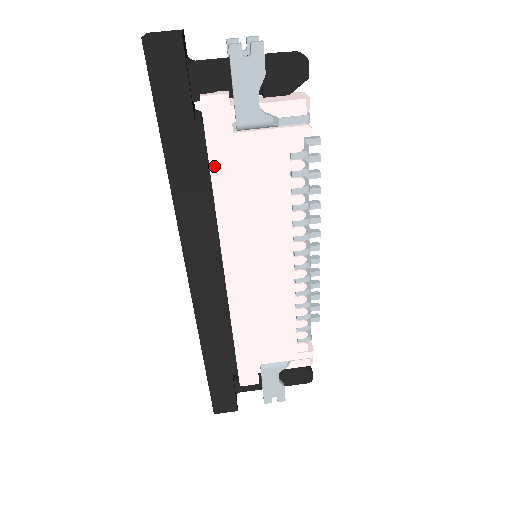
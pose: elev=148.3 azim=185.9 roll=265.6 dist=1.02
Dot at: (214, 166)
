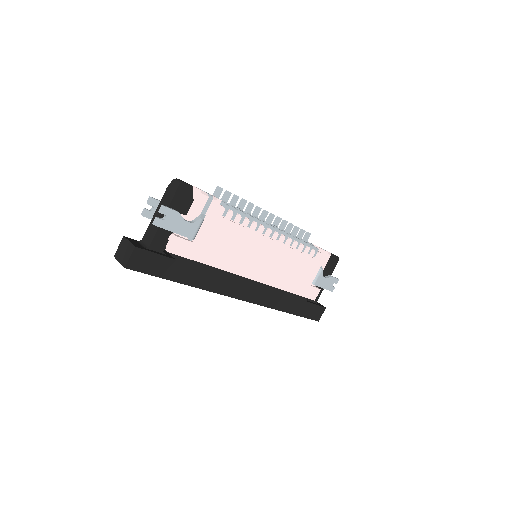
Dot at: (203, 261)
